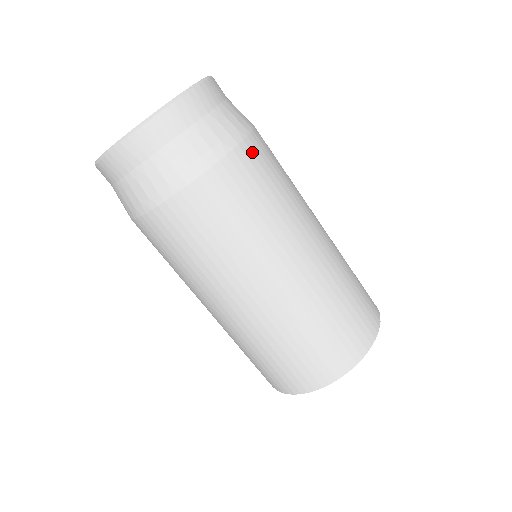
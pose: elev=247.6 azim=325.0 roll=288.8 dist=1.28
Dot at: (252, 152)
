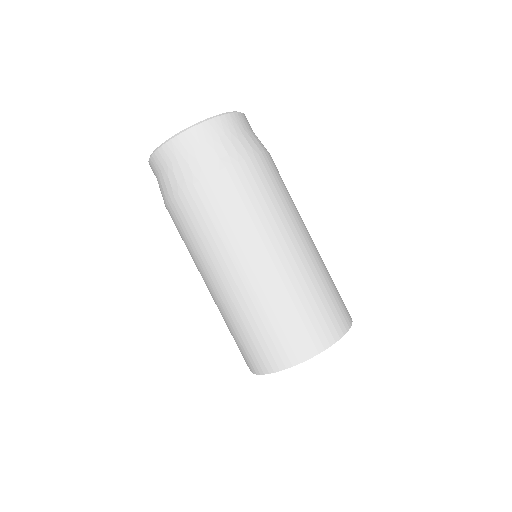
Dot at: (270, 162)
